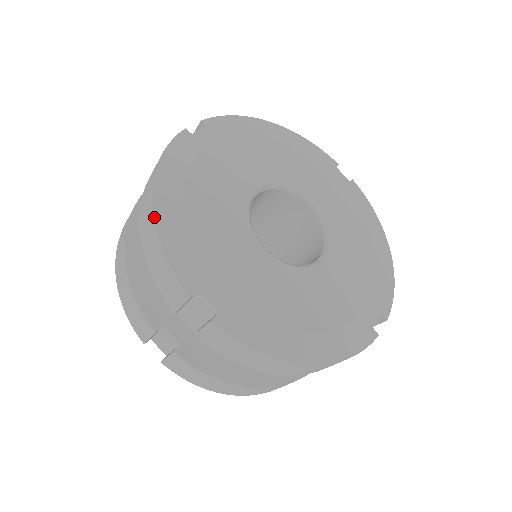
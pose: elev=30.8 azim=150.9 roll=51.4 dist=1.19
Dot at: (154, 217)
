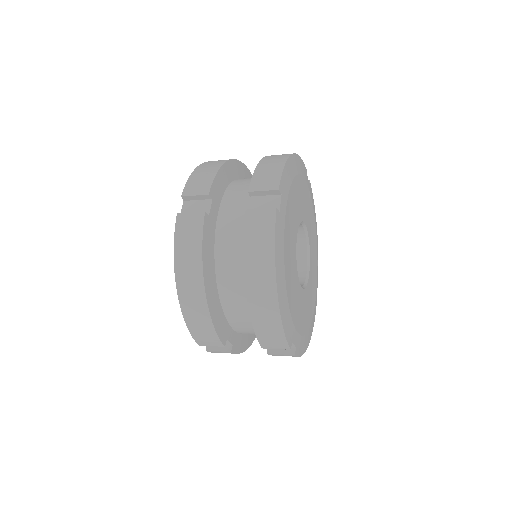
Dot at: (280, 309)
